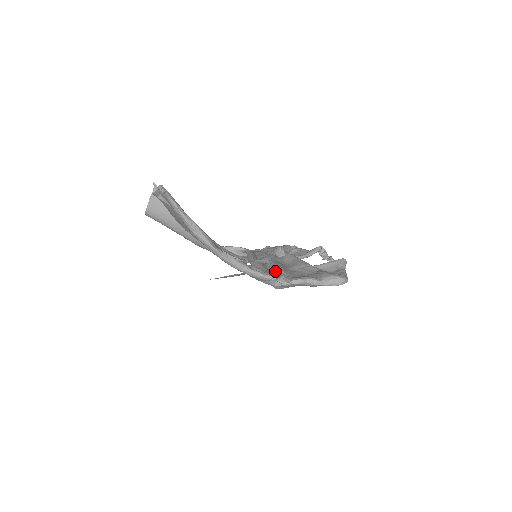
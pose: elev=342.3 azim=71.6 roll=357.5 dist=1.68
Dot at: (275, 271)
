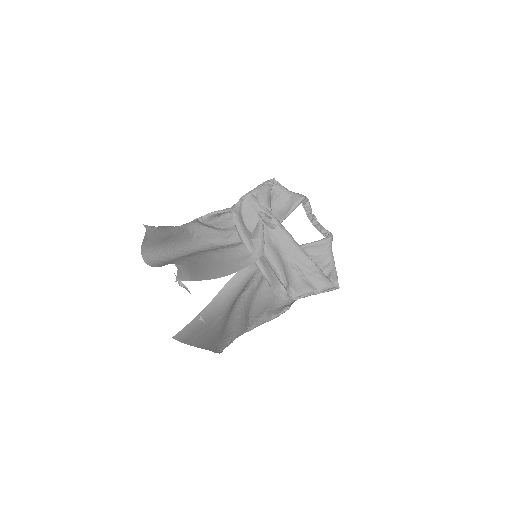
Dot at: (277, 277)
